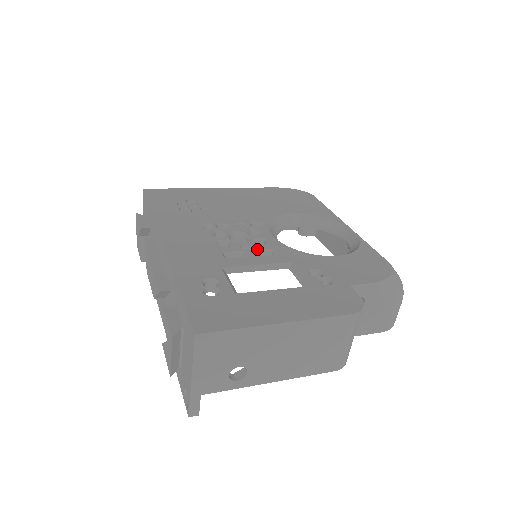
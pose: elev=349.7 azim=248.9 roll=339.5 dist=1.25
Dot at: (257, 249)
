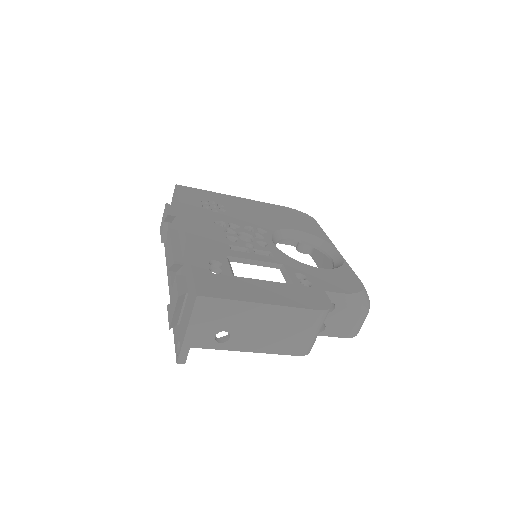
Dot at: (258, 249)
